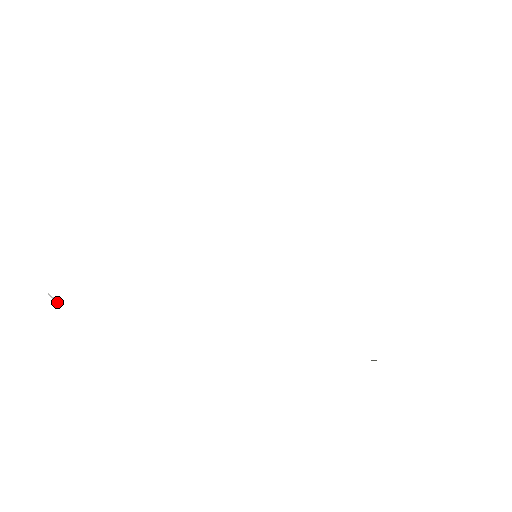
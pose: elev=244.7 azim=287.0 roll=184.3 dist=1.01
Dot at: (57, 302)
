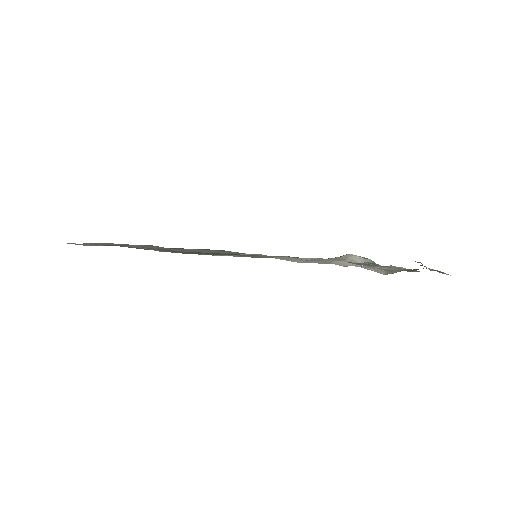
Dot at: occluded
